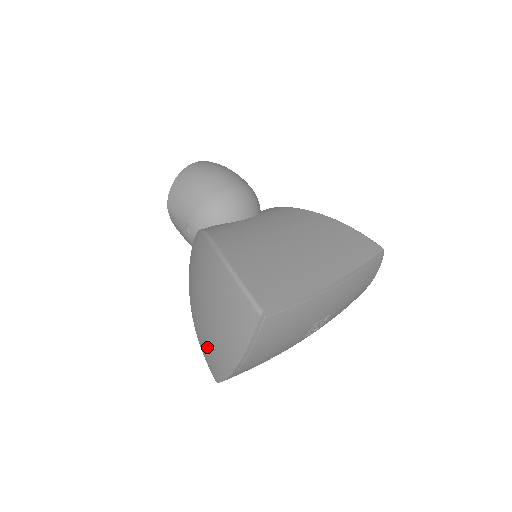
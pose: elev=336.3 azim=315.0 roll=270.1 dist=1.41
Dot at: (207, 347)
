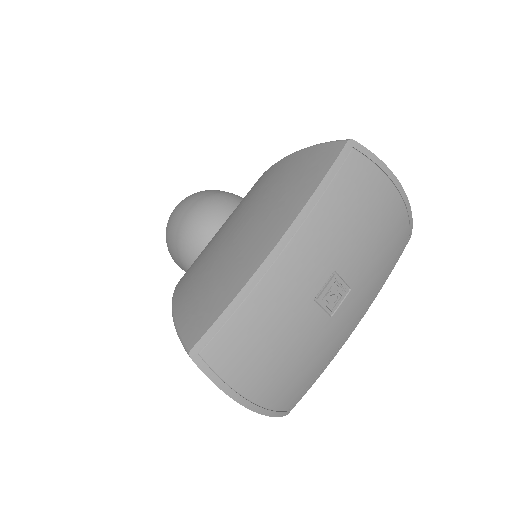
Dot at: occluded
